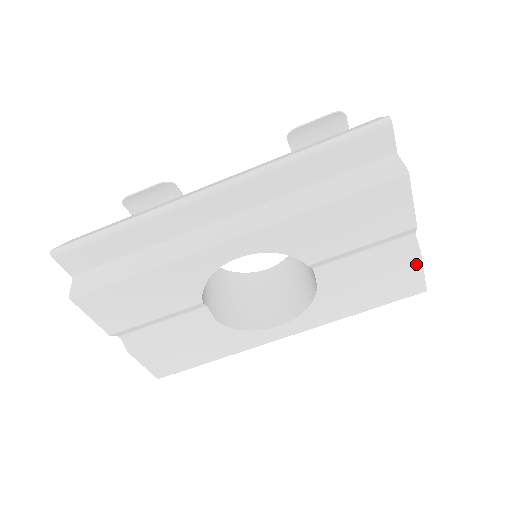
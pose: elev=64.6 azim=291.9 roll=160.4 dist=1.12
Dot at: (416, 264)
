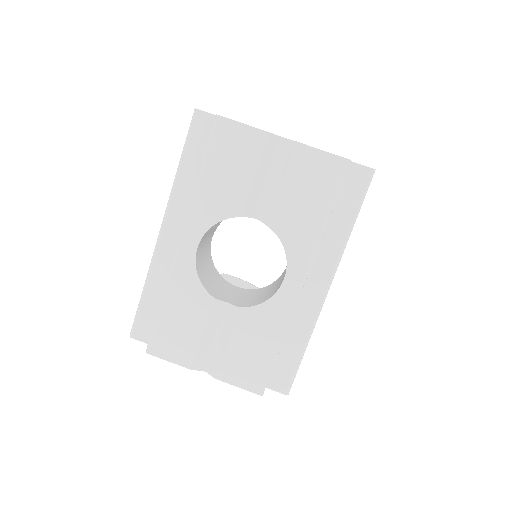
Dot at: (308, 151)
